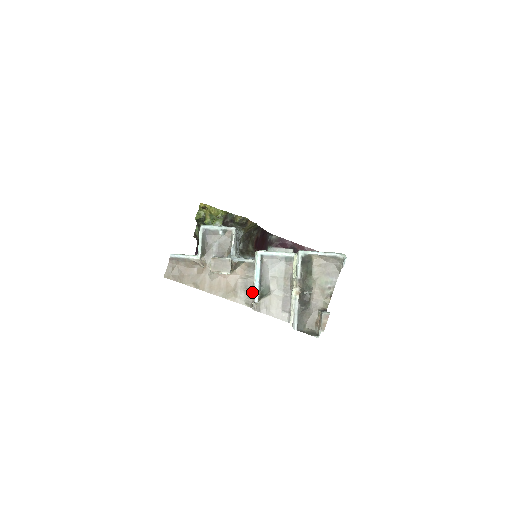
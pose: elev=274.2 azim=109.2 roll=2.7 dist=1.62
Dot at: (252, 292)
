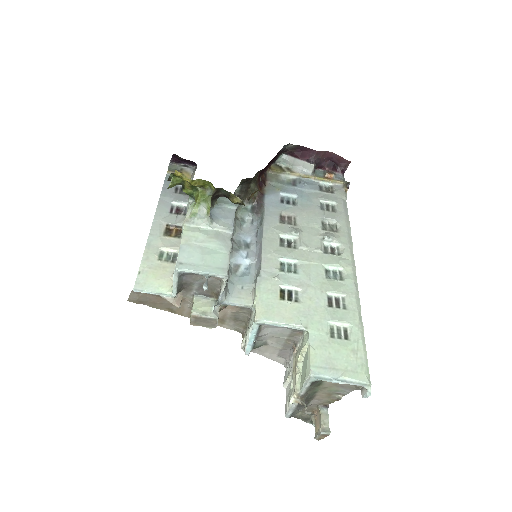
Dot at: (244, 323)
